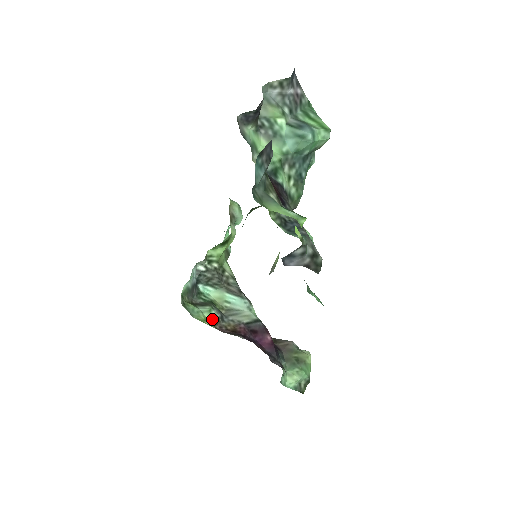
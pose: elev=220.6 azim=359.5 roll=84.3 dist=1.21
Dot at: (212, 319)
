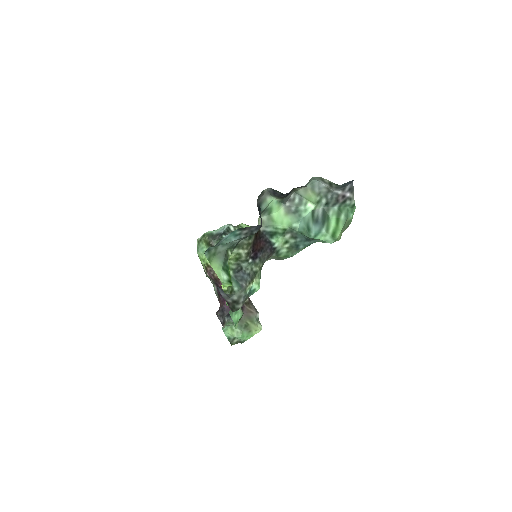
Dot at: occluded
